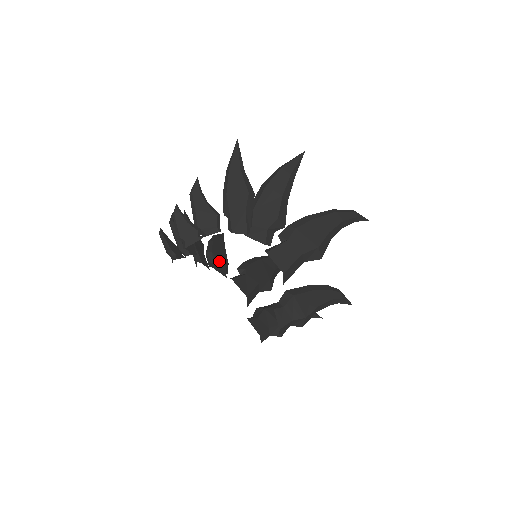
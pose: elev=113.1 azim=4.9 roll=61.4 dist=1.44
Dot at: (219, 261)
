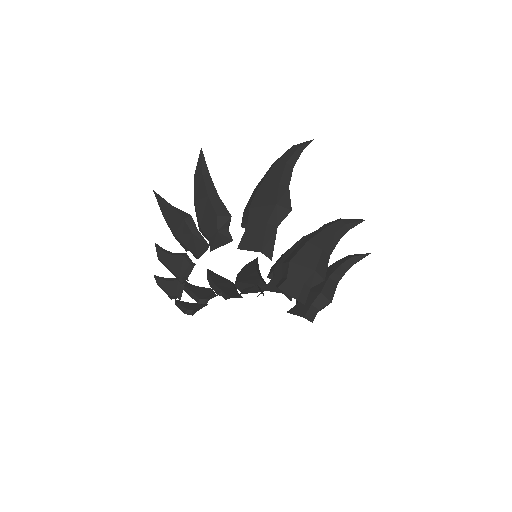
Dot at: (248, 284)
